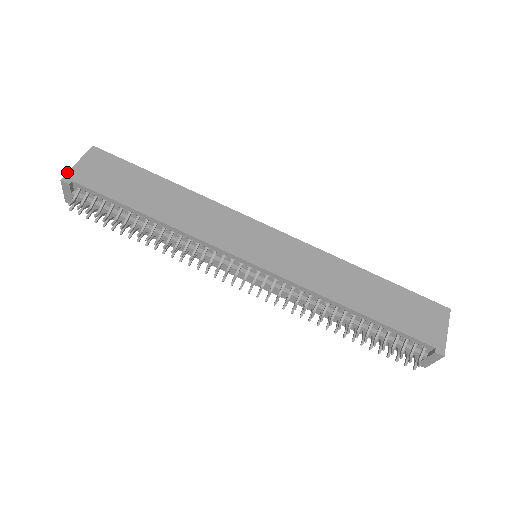
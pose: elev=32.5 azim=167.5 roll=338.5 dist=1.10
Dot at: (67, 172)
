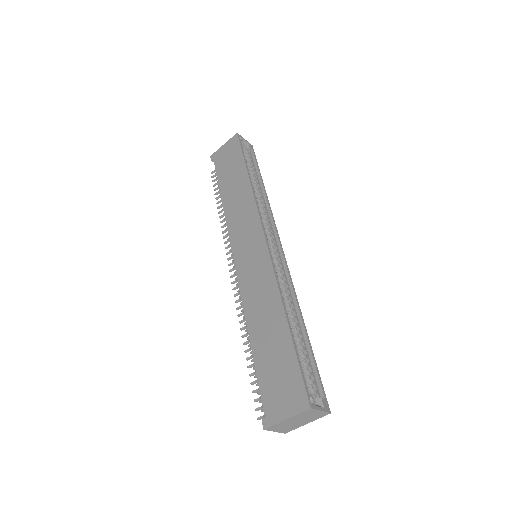
Dot at: occluded
